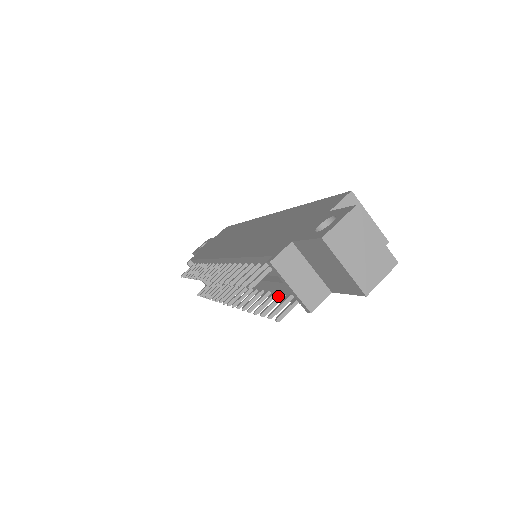
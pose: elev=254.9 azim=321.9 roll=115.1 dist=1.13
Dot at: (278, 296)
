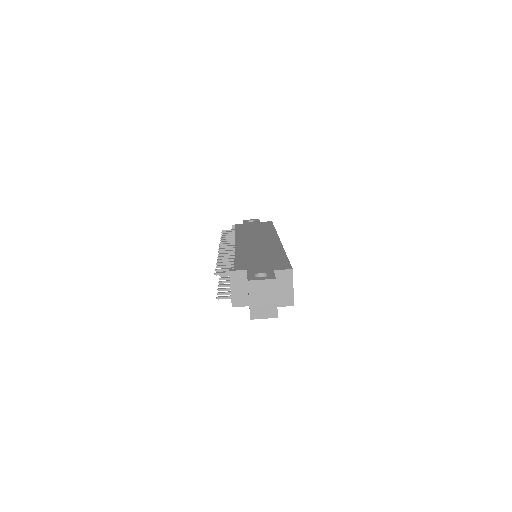
Dot at: occluded
